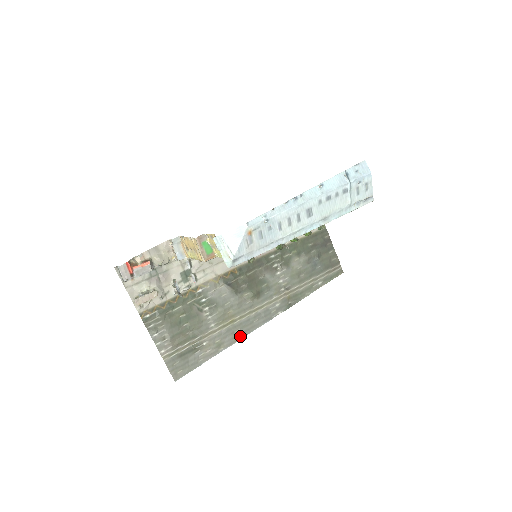
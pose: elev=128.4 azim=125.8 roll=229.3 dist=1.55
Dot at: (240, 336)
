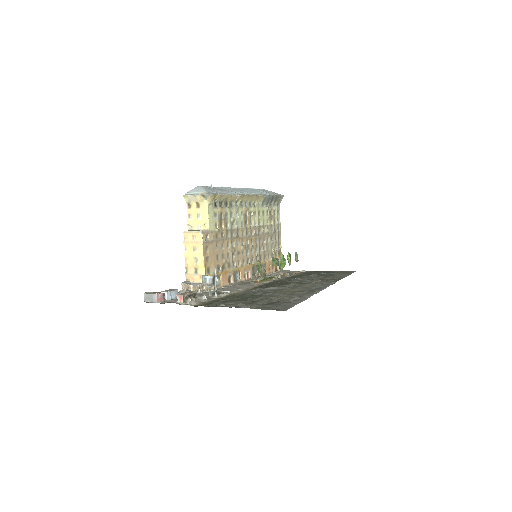
Dot at: (315, 292)
